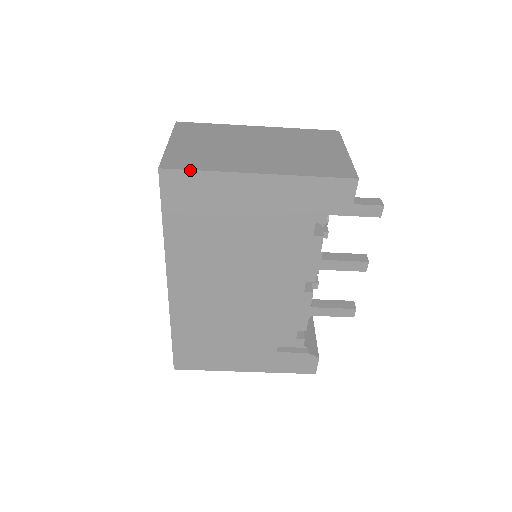
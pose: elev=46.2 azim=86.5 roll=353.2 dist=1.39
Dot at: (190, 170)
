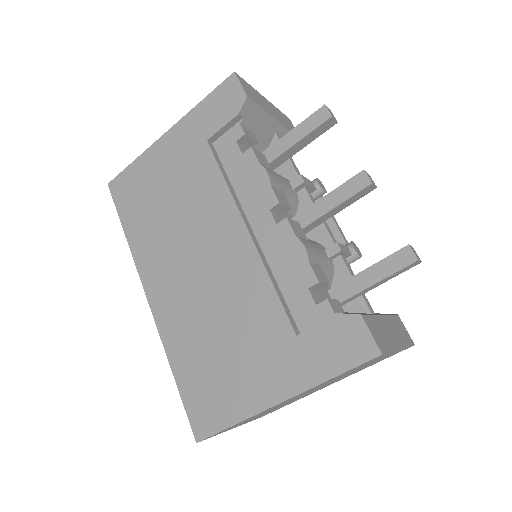
Dot at: (125, 169)
